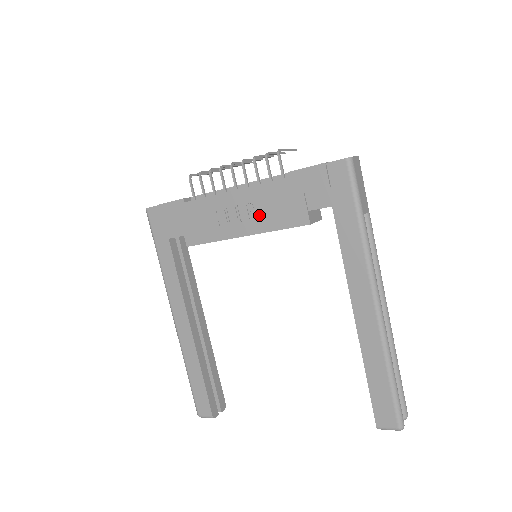
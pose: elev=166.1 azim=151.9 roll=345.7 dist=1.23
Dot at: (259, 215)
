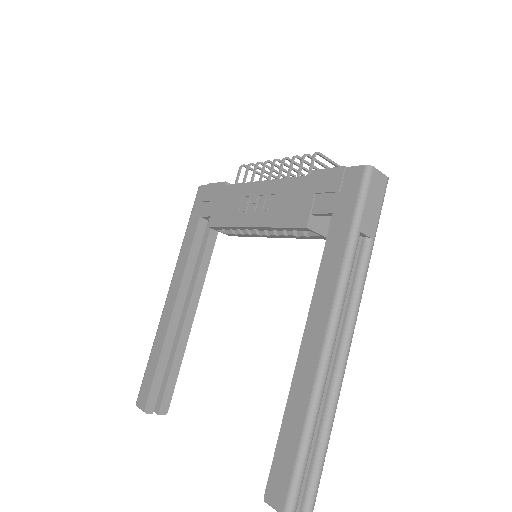
Dot at: (271, 209)
